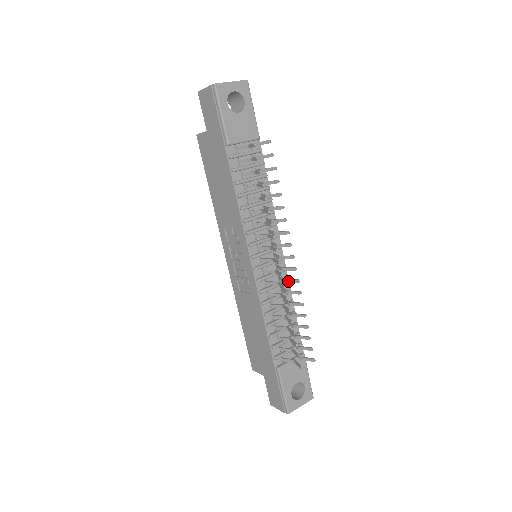
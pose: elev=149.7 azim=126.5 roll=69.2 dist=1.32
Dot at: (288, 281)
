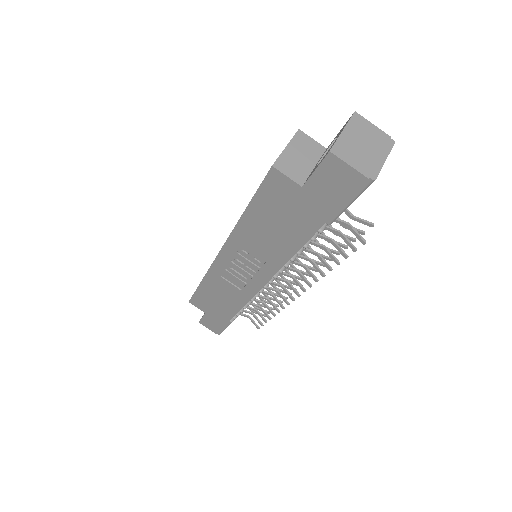
Dot at: (285, 287)
